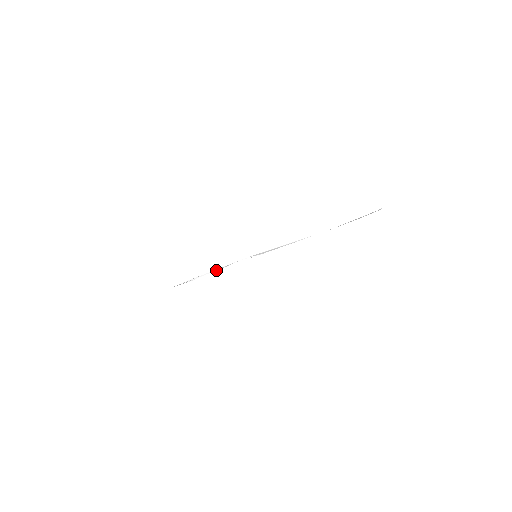
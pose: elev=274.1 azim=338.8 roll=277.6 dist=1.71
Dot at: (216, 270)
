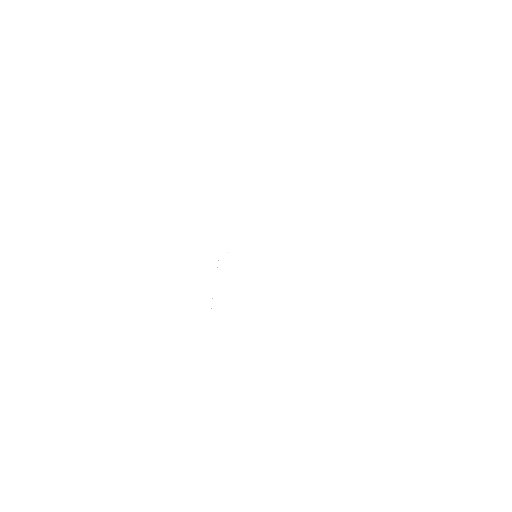
Dot at: occluded
